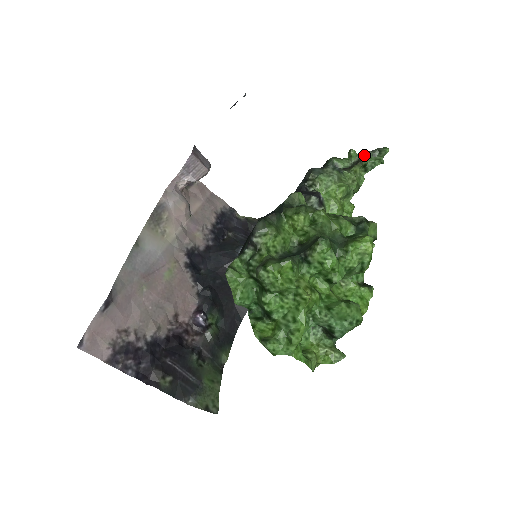
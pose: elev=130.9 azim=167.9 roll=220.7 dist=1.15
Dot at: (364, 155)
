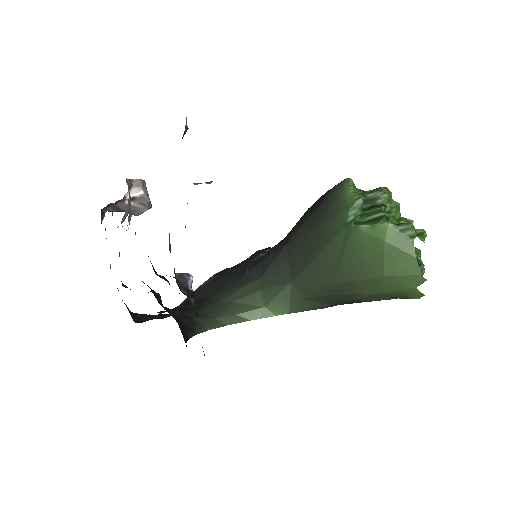
Dot at: occluded
